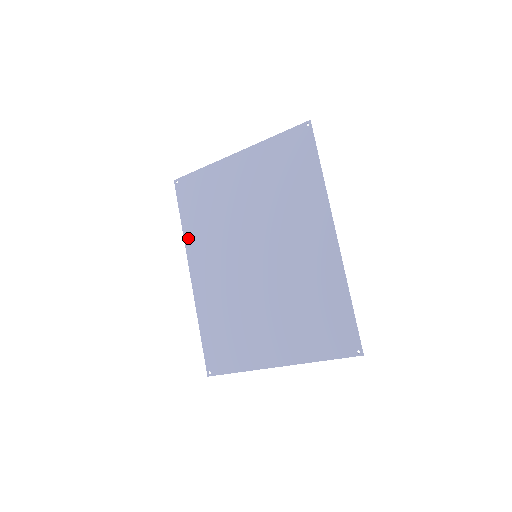
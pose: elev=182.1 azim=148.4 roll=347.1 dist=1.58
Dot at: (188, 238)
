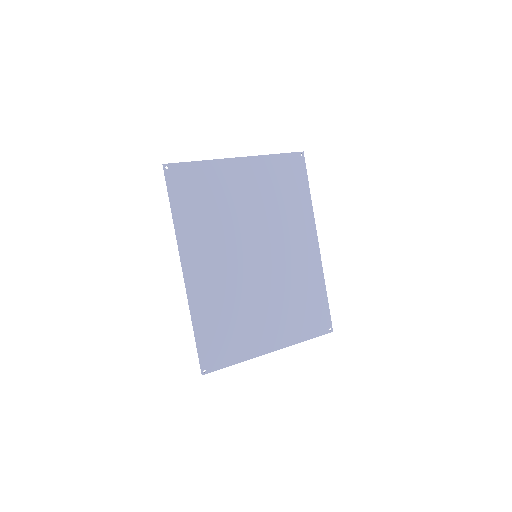
Dot at: (181, 231)
